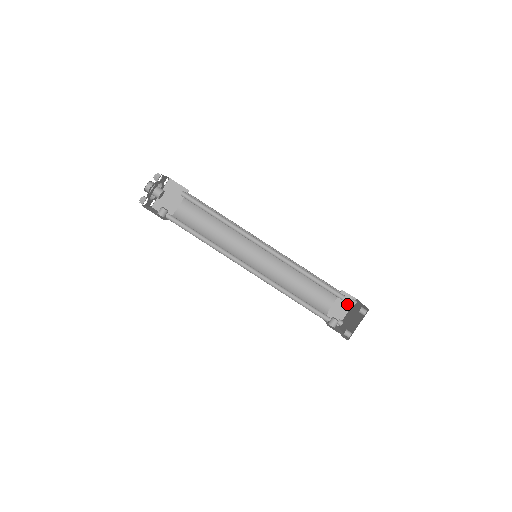
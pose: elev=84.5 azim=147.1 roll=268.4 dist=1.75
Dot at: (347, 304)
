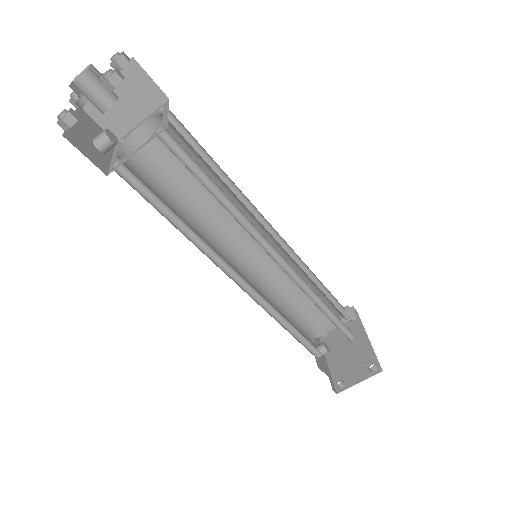
Dot at: (345, 321)
